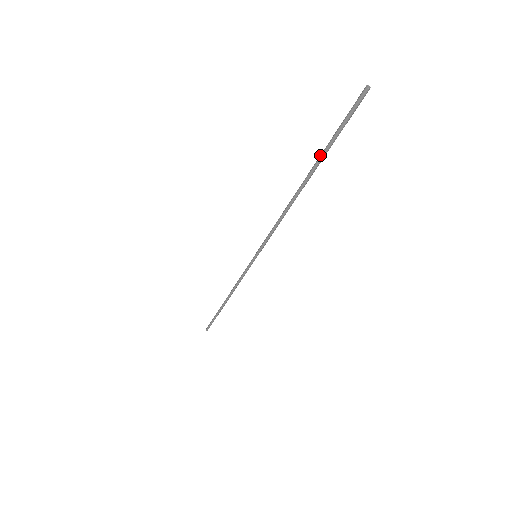
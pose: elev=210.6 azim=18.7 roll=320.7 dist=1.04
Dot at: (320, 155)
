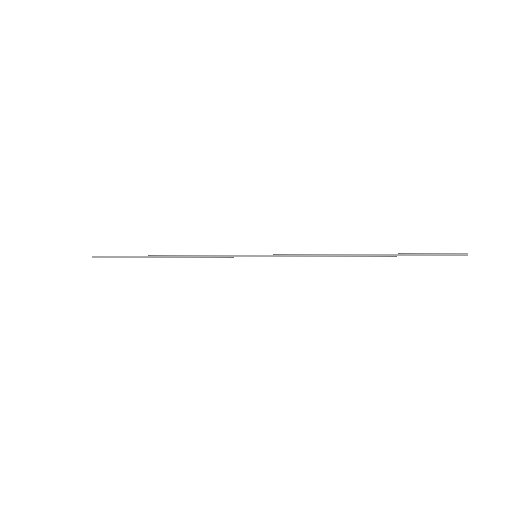
Dot at: (398, 253)
